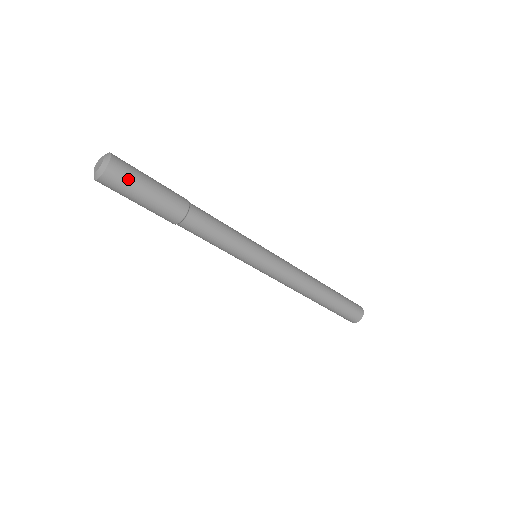
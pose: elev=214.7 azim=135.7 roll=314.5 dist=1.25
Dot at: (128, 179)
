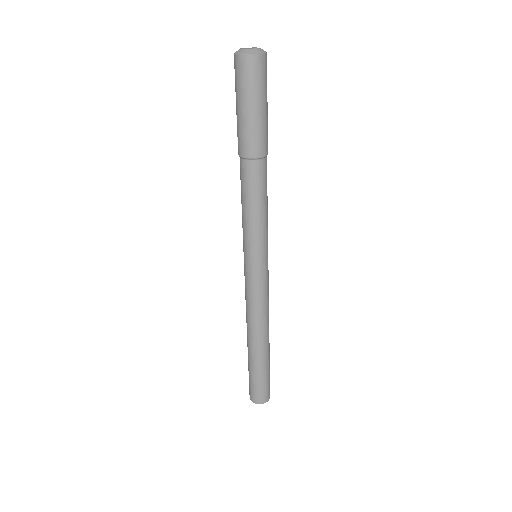
Dot at: (266, 78)
